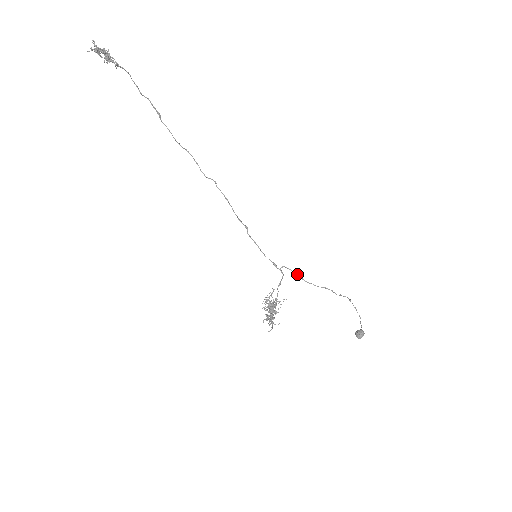
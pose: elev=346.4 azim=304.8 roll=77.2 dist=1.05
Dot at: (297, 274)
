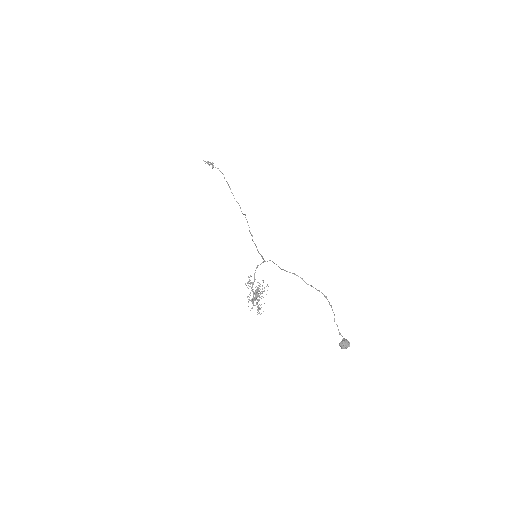
Dot at: occluded
